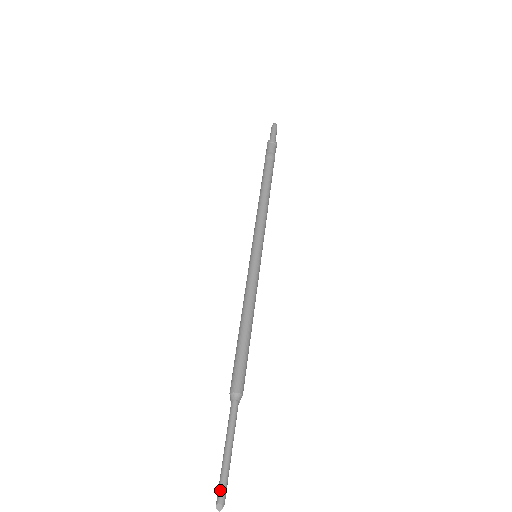
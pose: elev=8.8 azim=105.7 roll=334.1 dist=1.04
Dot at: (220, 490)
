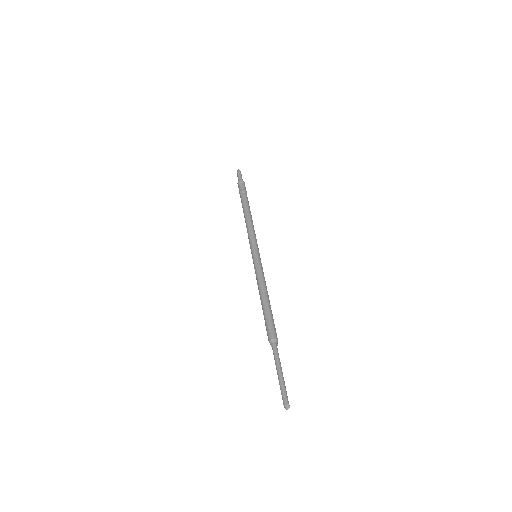
Dot at: (286, 396)
